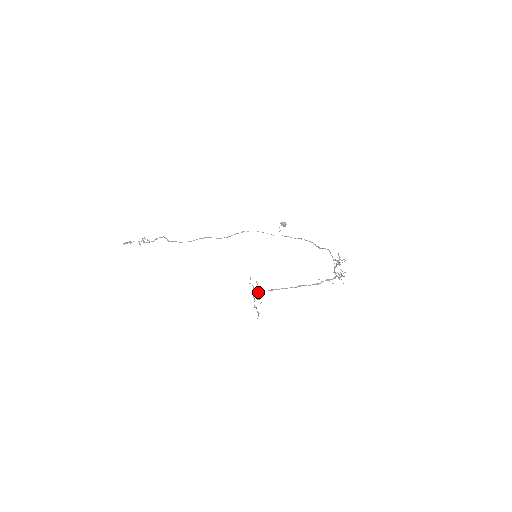
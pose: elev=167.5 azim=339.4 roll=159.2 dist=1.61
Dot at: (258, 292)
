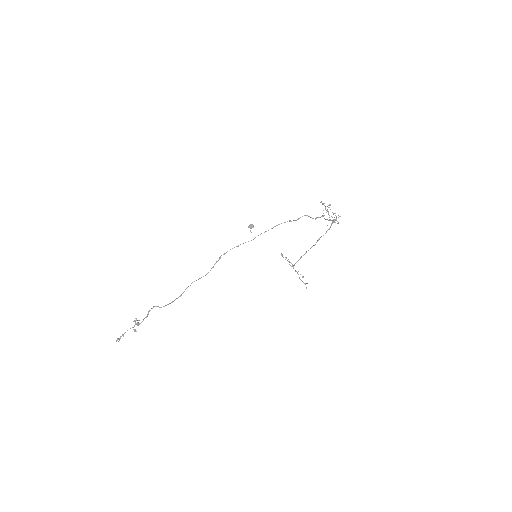
Dot at: (293, 266)
